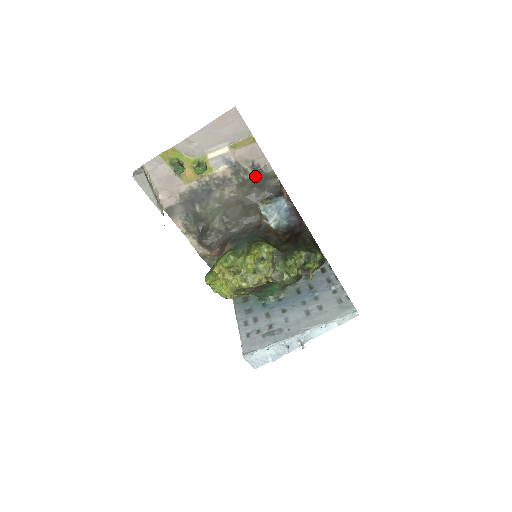
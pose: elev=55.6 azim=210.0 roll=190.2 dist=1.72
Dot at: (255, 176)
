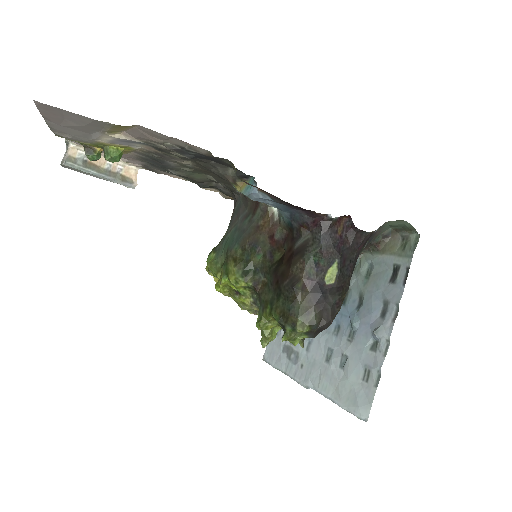
Dot at: (191, 155)
